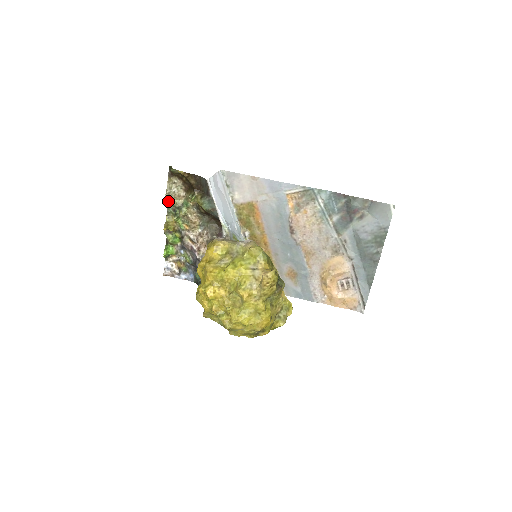
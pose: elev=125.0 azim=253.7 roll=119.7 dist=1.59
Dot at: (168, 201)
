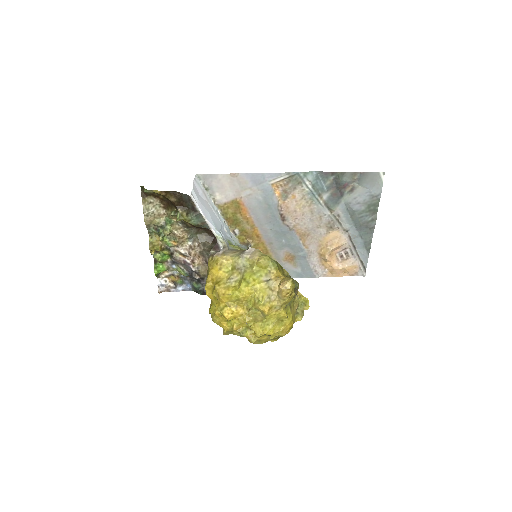
Dot at: (148, 222)
